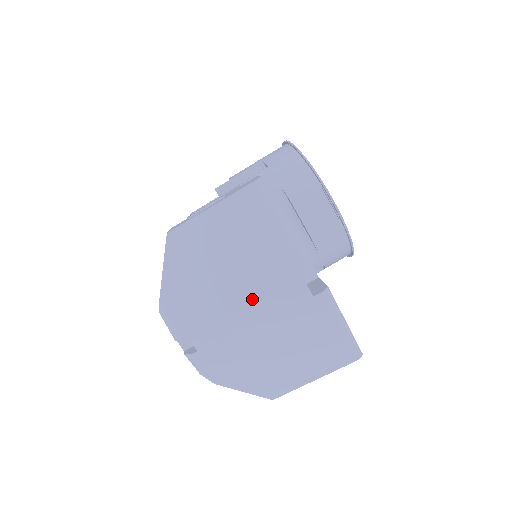
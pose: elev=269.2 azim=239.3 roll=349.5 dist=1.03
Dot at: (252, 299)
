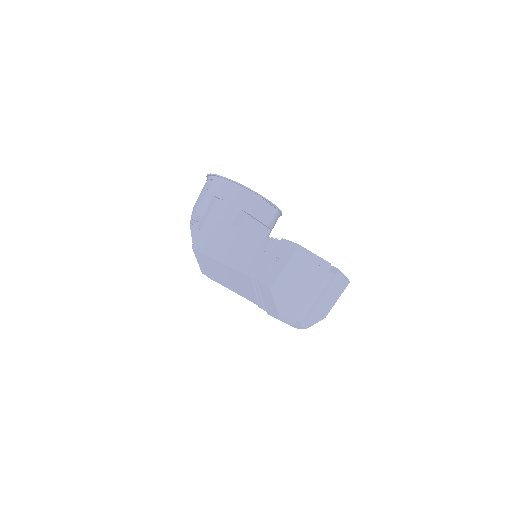
Dot at: (315, 291)
